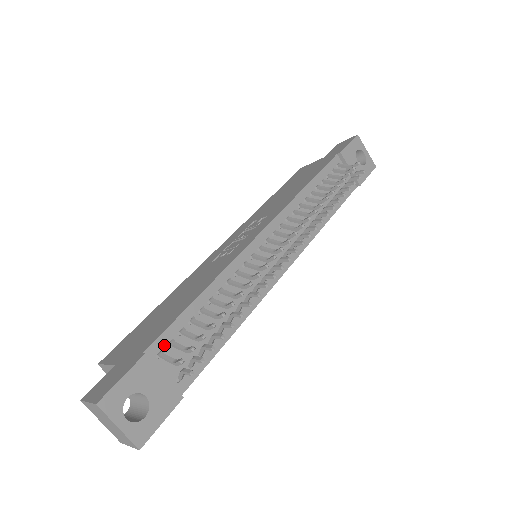
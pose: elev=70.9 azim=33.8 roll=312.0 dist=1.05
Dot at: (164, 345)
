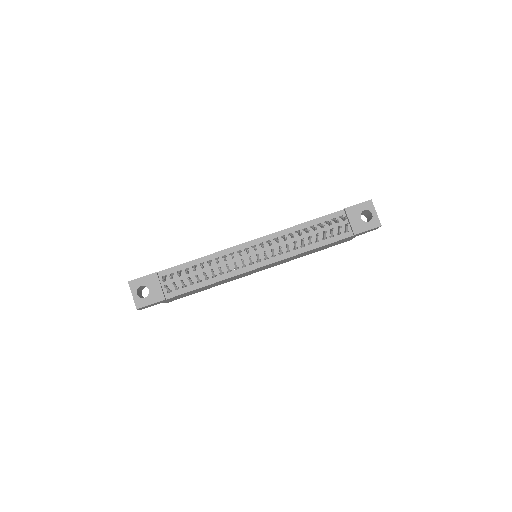
Dot at: (168, 273)
